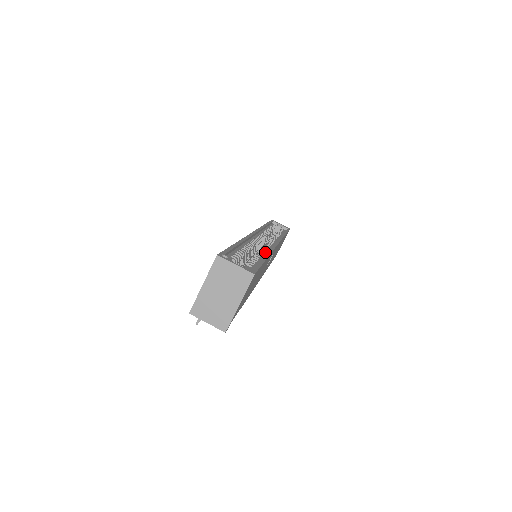
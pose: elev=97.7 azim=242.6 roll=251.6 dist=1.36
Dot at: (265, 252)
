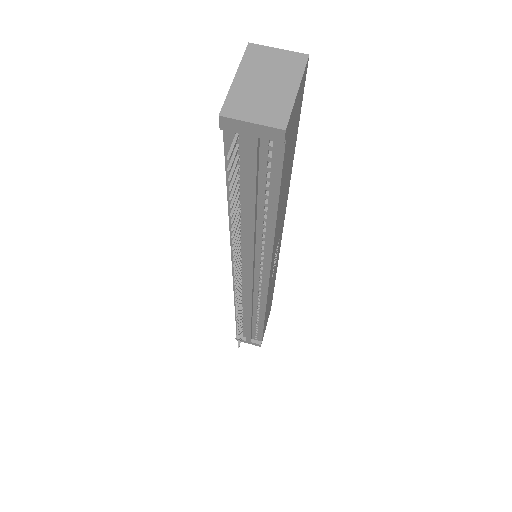
Dot at: occluded
